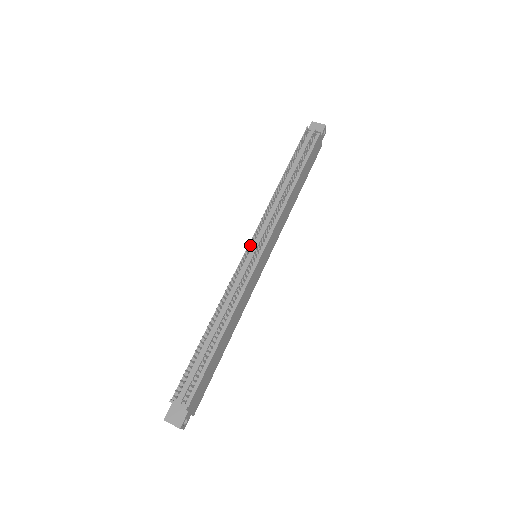
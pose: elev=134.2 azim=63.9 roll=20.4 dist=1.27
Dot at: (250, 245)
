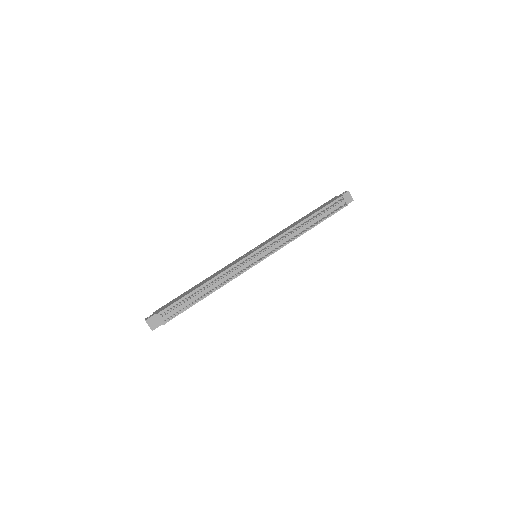
Dot at: (259, 250)
